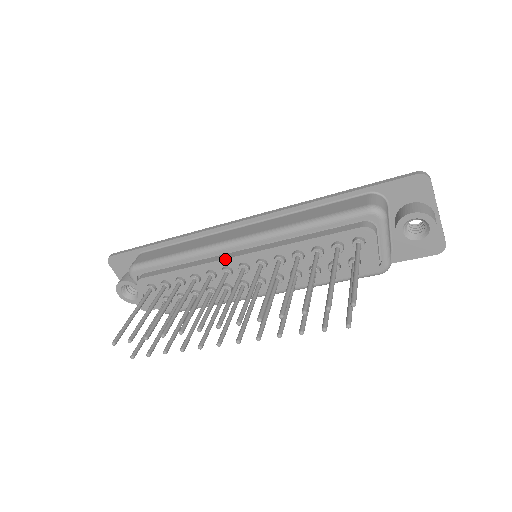
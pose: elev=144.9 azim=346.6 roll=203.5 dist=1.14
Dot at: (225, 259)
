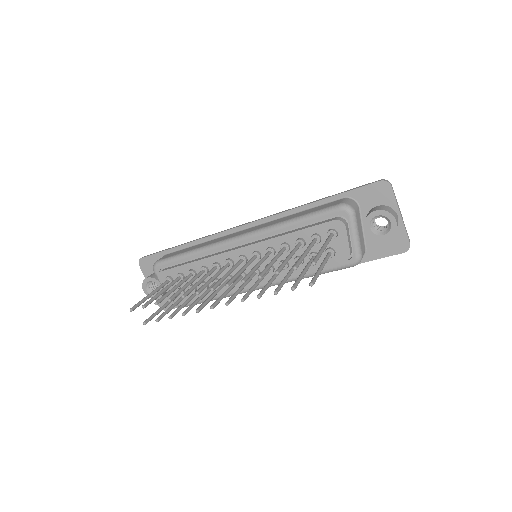
Dot at: (228, 252)
